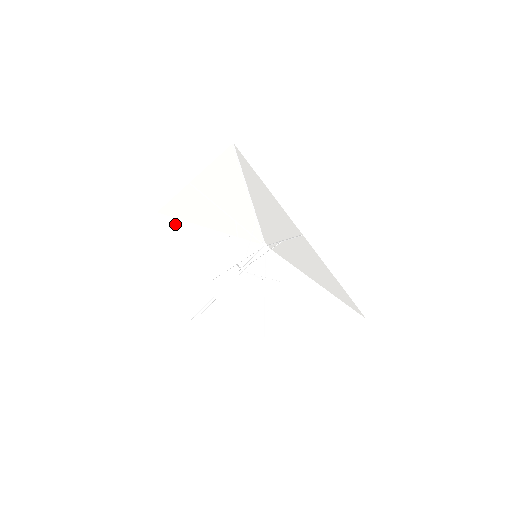
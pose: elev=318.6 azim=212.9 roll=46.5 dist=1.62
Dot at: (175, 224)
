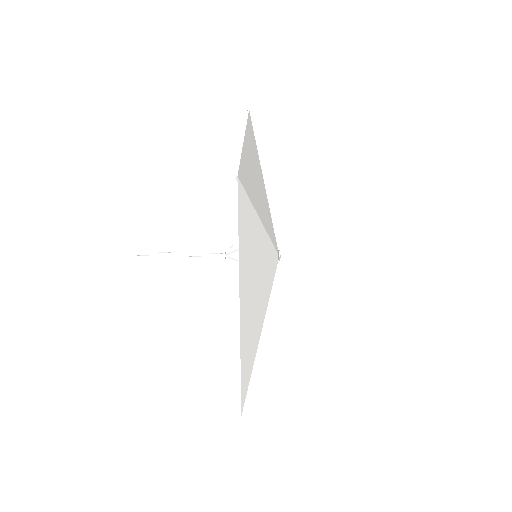
Dot at: occluded
